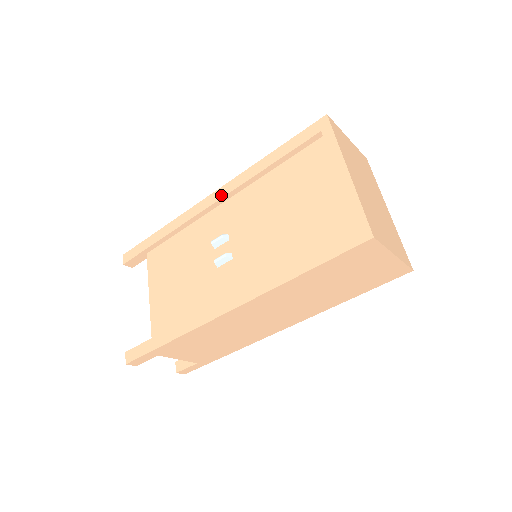
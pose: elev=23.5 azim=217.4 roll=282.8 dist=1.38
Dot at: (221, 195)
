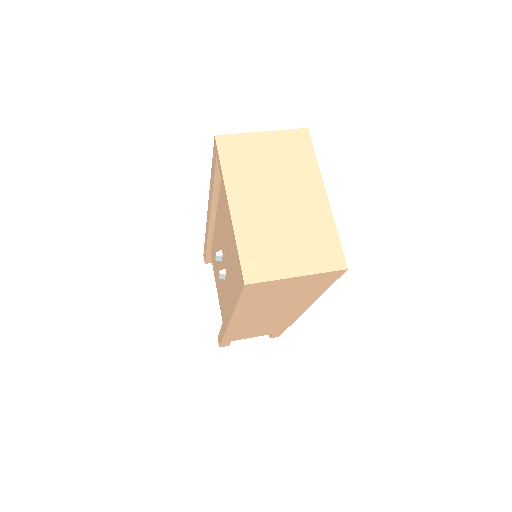
Dot at: (209, 213)
